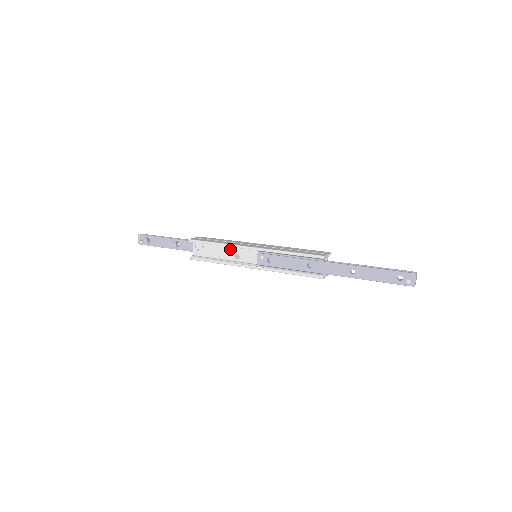
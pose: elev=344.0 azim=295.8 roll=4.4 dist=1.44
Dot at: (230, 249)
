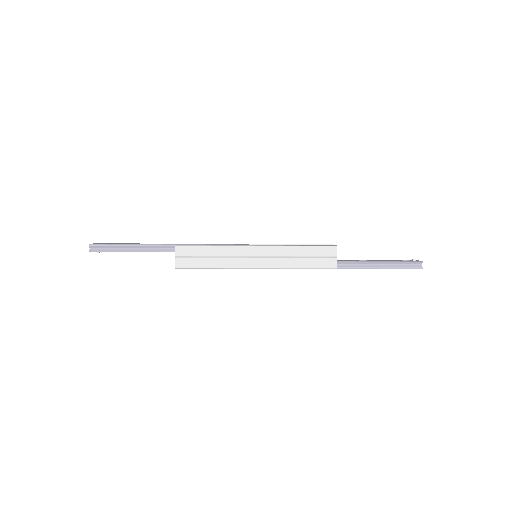
Dot at: occluded
